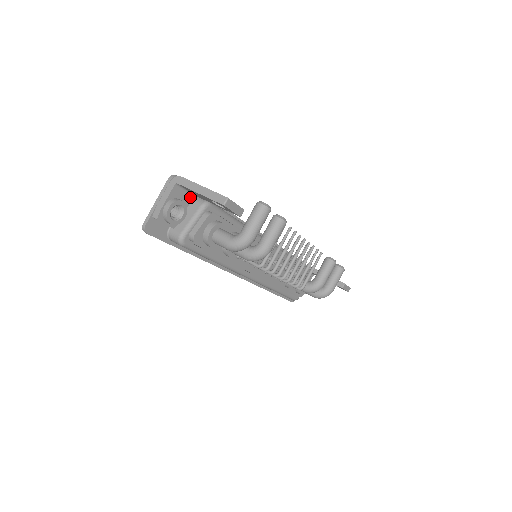
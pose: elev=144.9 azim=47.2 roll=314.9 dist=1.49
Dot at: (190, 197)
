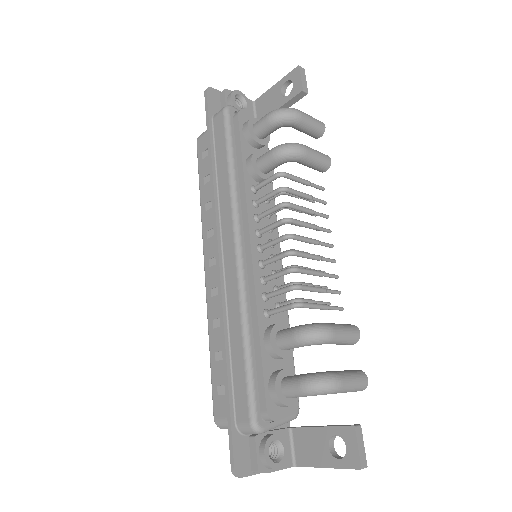
Dot at: occluded
